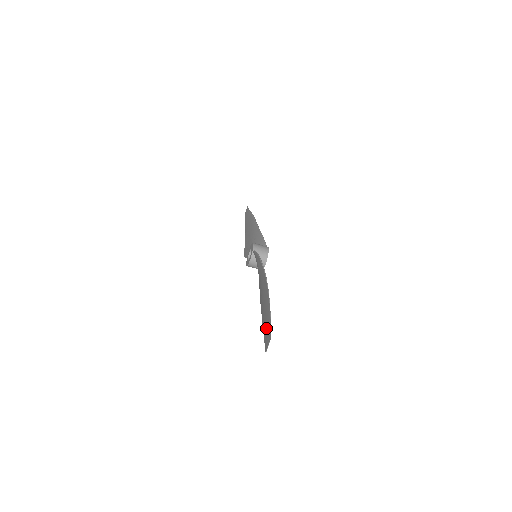
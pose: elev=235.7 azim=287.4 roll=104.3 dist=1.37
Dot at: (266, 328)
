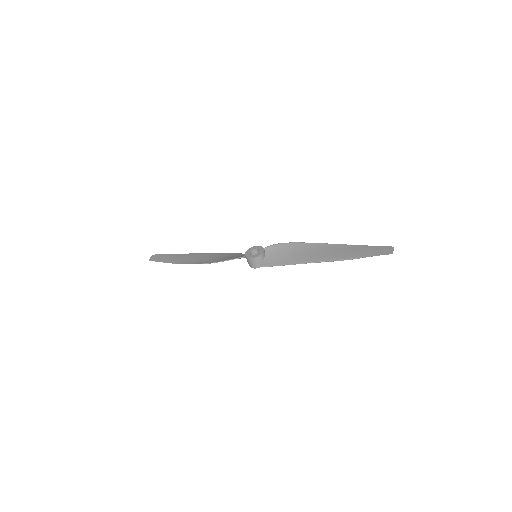
Dot at: (372, 251)
